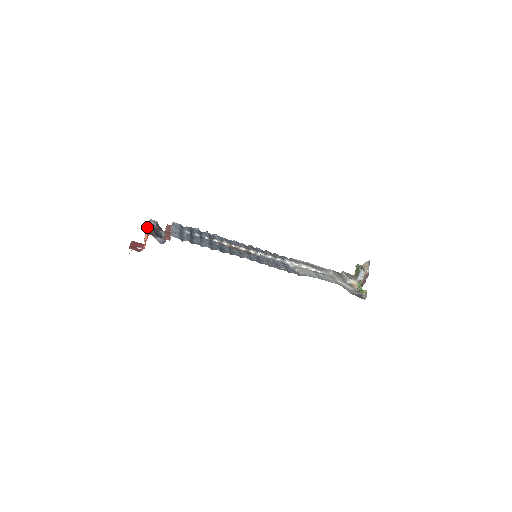
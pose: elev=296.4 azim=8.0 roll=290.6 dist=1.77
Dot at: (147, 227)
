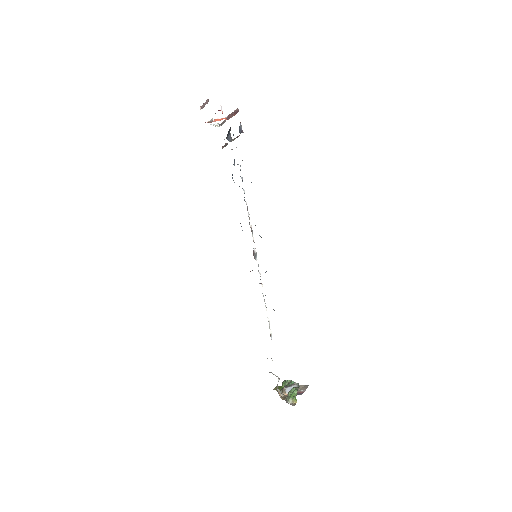
Dot at: (232, 115)
